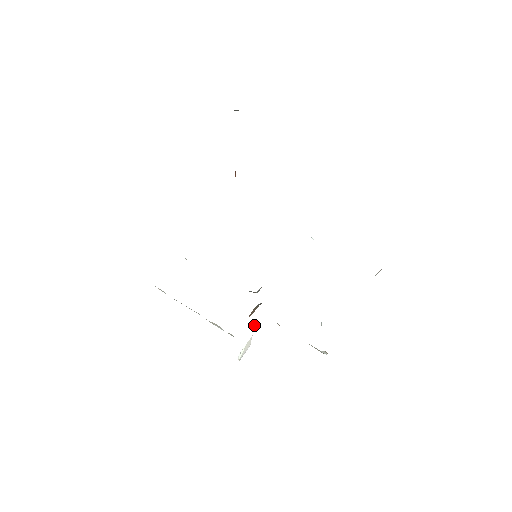
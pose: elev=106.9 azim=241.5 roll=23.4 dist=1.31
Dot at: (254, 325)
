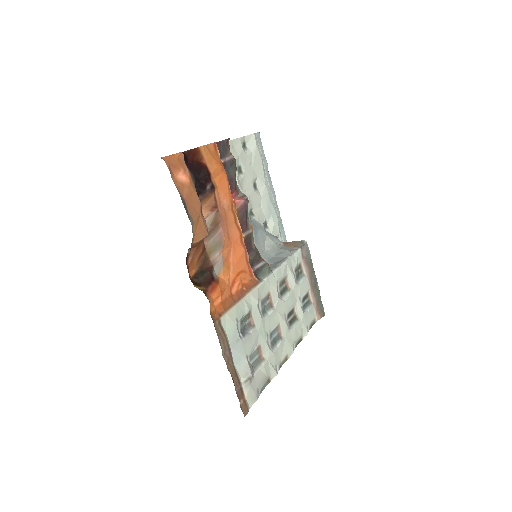
Dot at: occluded
